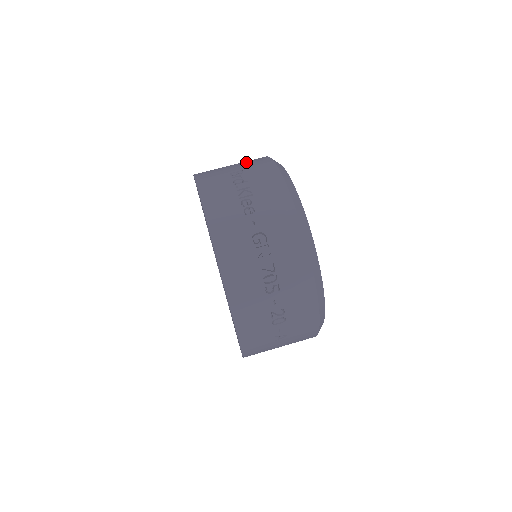
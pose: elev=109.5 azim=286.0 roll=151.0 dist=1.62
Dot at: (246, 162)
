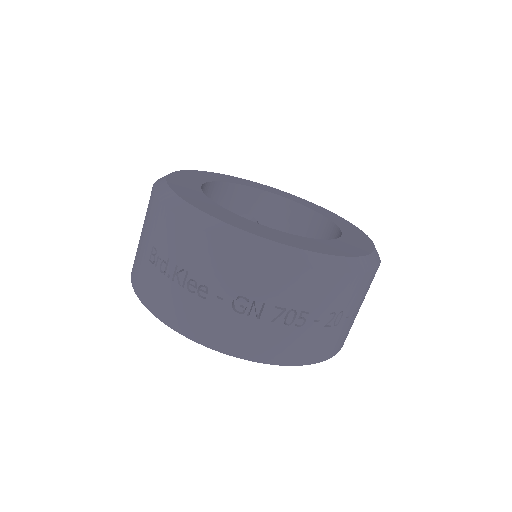
Dot at: (146, 223)
